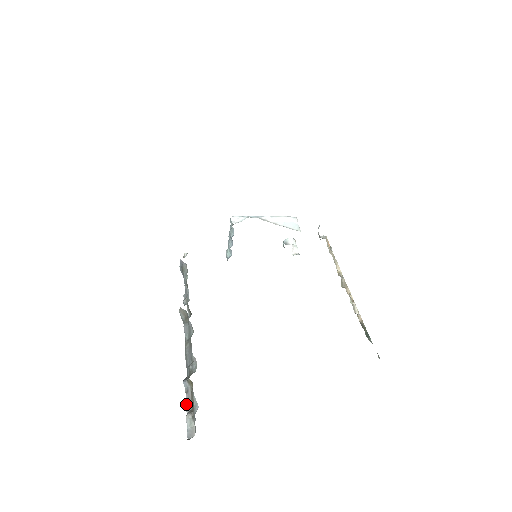
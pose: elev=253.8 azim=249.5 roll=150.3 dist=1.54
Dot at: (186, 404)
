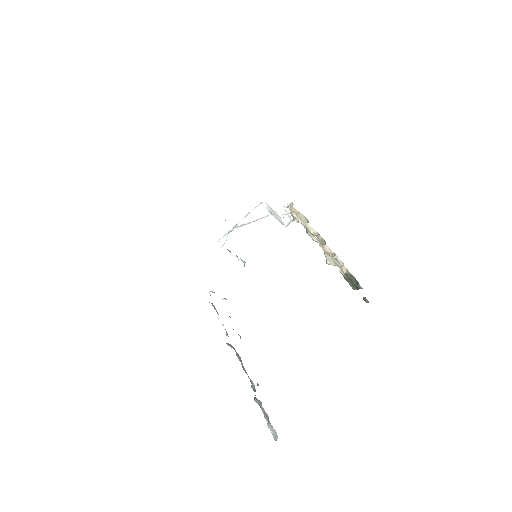
Dot at: (264, 416)
